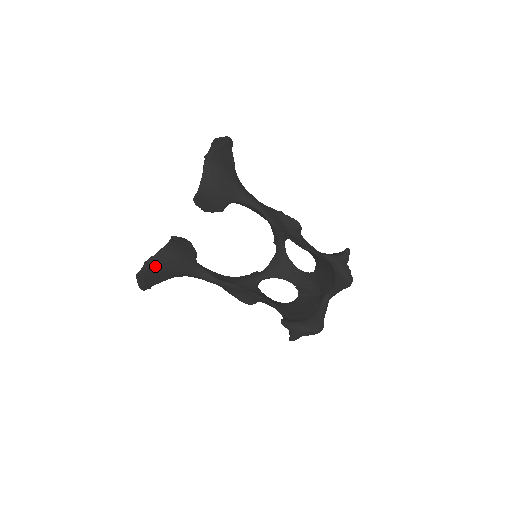
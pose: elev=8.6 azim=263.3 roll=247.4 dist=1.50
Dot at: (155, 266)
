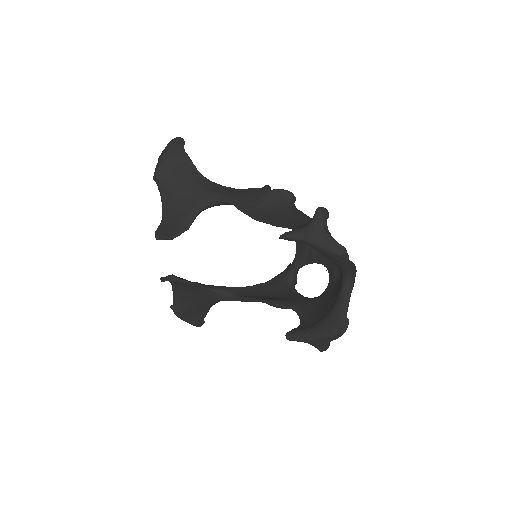
Dot at: (181, 306)
